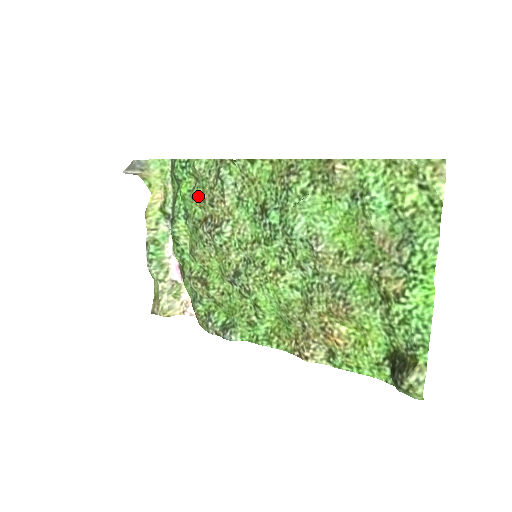
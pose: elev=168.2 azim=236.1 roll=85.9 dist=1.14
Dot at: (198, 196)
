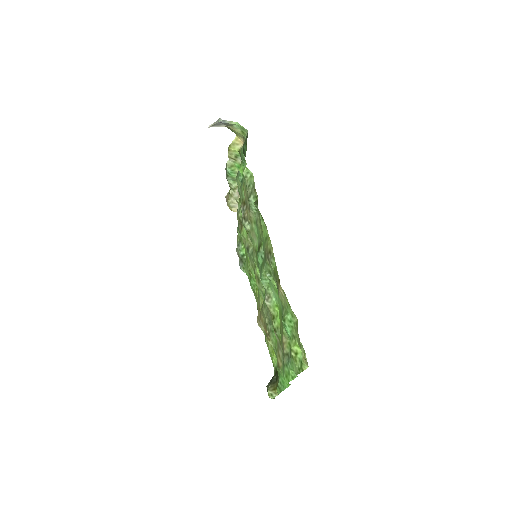
Dot at: (244, 187)
